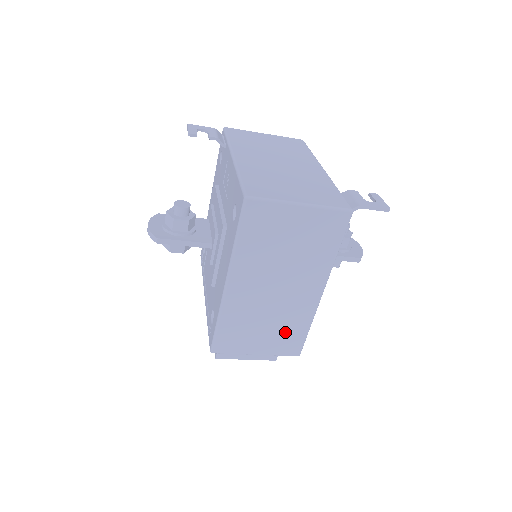
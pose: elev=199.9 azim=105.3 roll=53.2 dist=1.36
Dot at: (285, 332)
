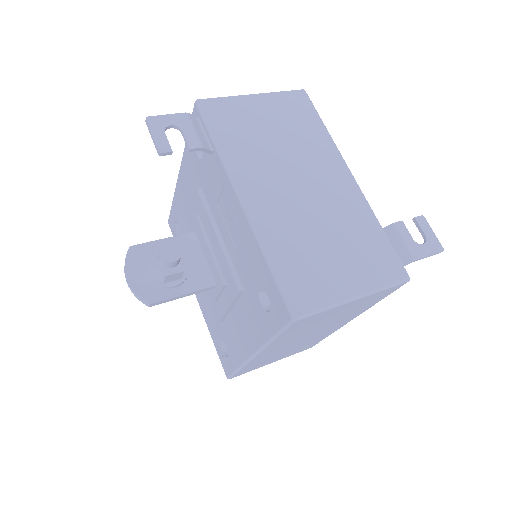
Dot at: (304, 346)
